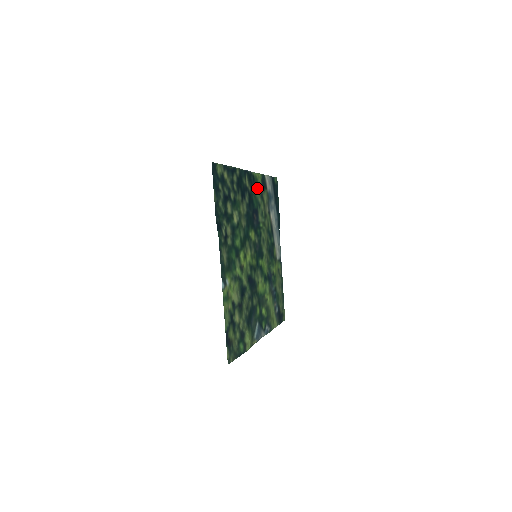
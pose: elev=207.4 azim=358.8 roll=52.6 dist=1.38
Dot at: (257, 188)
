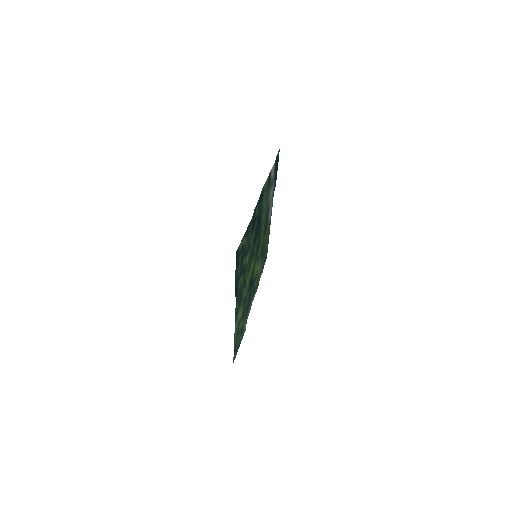
Dot at: (264, 195)
